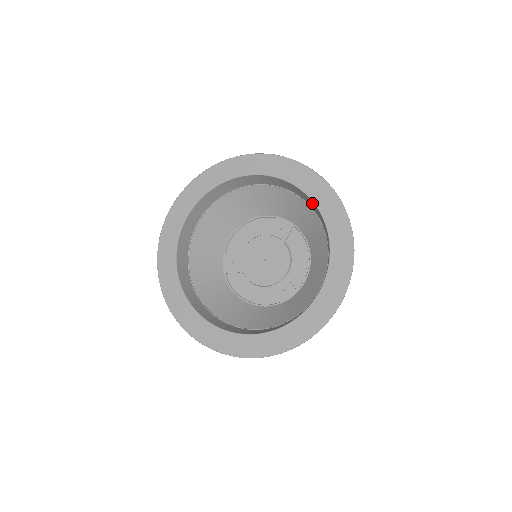
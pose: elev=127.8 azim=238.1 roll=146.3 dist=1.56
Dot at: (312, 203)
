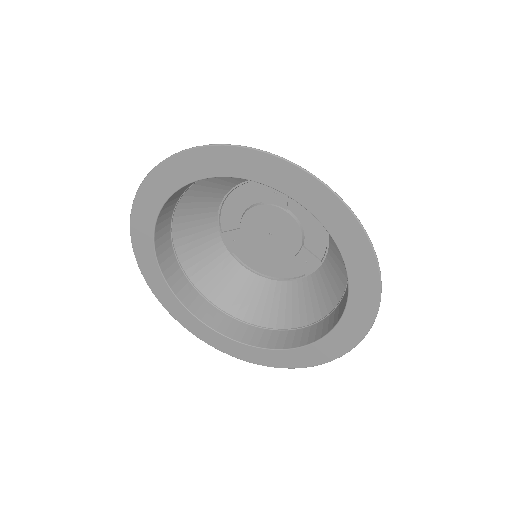
Dot at: (301, 202)
